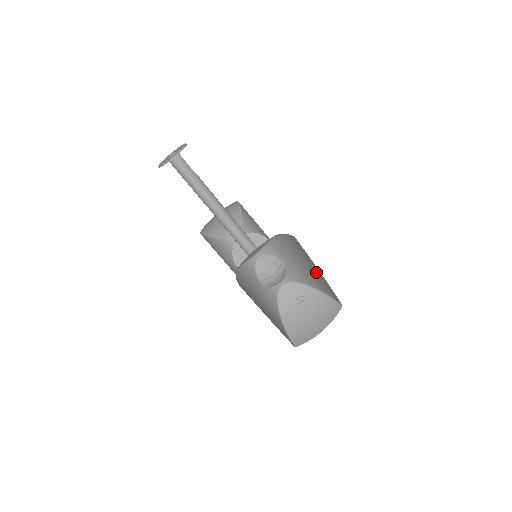
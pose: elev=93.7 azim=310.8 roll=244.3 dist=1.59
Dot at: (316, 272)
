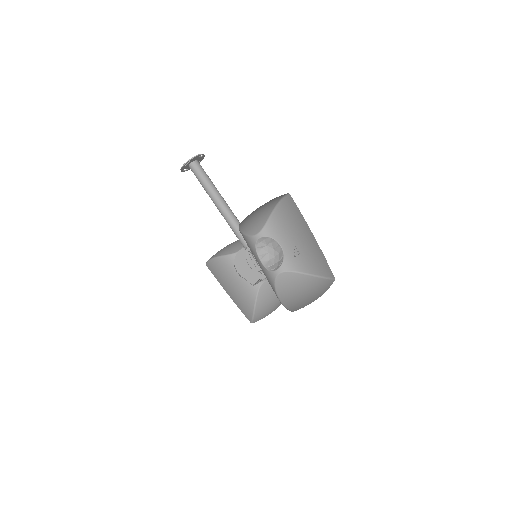
Dot at: (309, 241)
